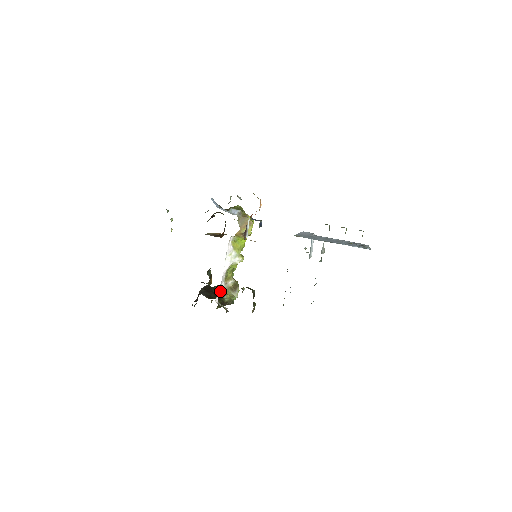
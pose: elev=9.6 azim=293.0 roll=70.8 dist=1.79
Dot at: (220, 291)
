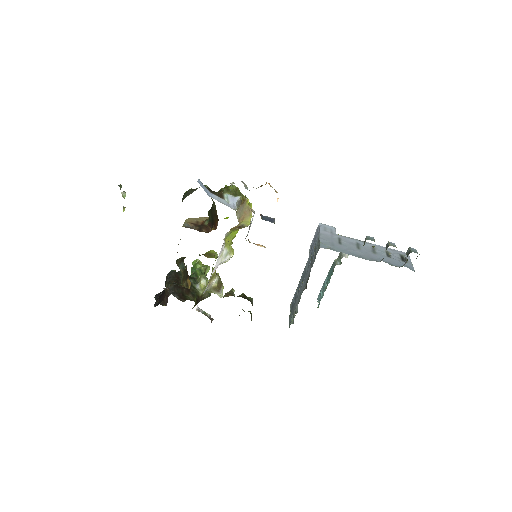
Dot at: occluded
